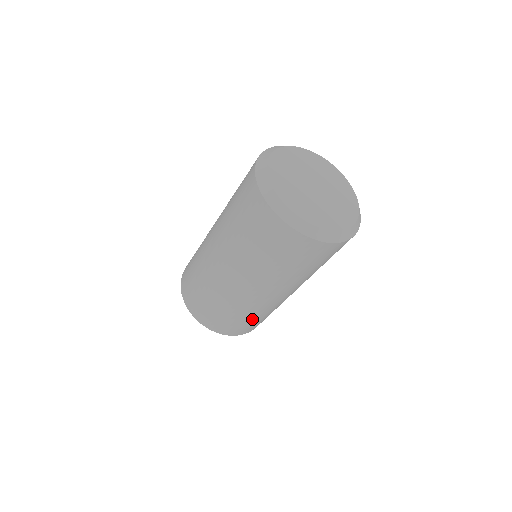
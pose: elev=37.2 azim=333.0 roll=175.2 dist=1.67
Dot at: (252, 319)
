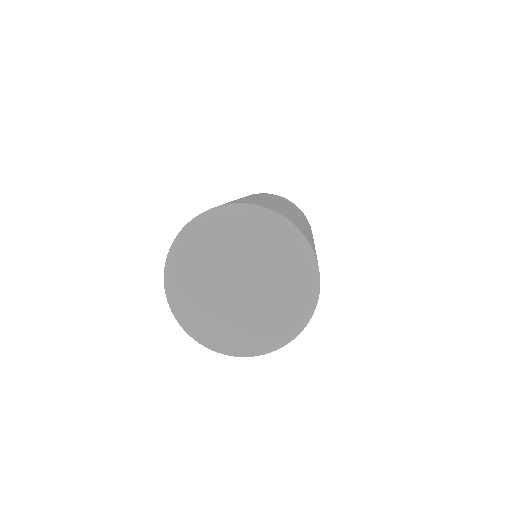
Dot at: occluded
